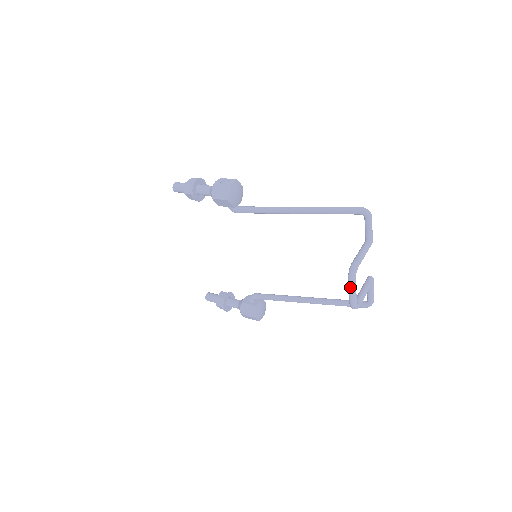
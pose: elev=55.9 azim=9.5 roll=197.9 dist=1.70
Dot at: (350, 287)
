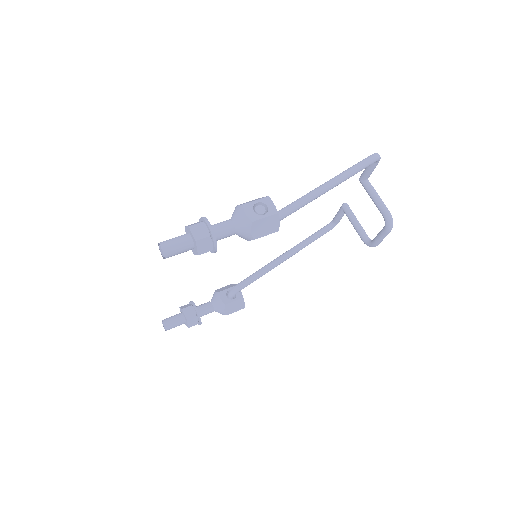
Dot at: (386, 235)
